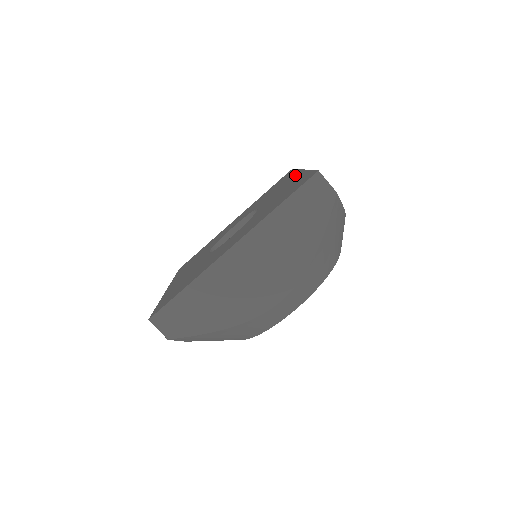
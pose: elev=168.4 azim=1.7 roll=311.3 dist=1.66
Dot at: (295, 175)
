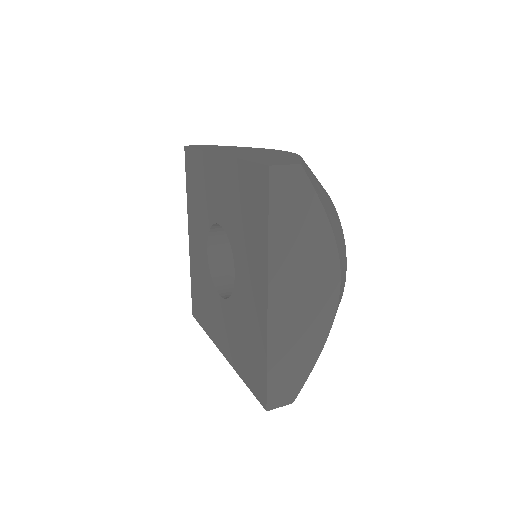
Dot at: (216, 165)
